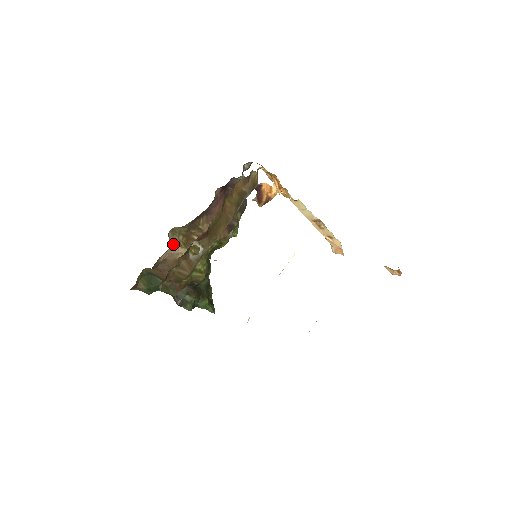
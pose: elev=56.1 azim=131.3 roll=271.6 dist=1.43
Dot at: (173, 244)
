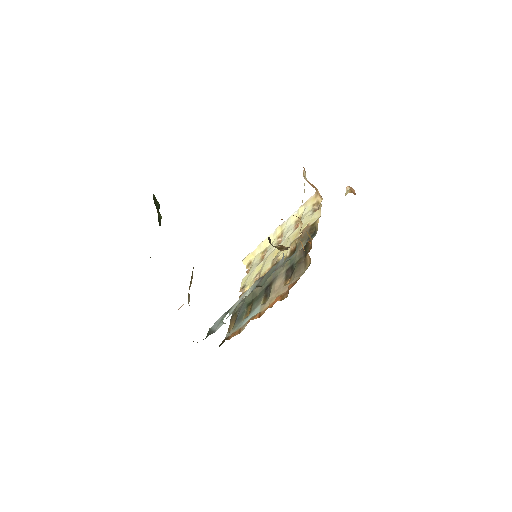
Dot at: (189, 299)
